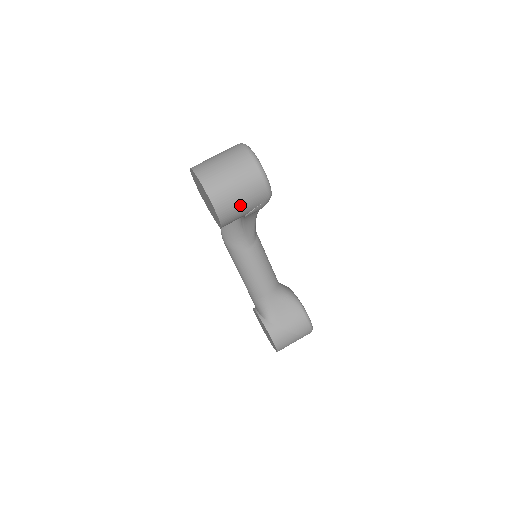
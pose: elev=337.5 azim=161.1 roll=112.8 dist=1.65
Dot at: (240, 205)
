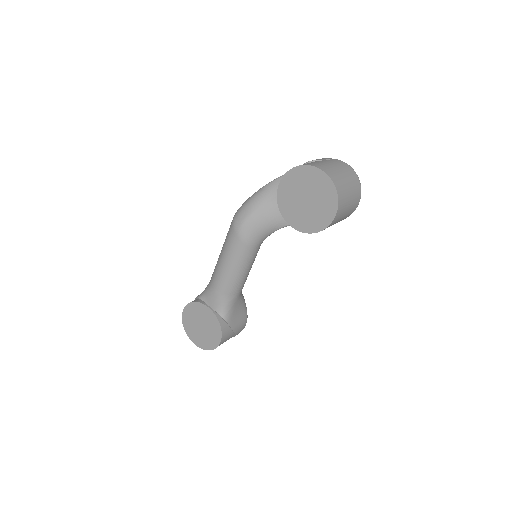
Dot at: (338, 221)
